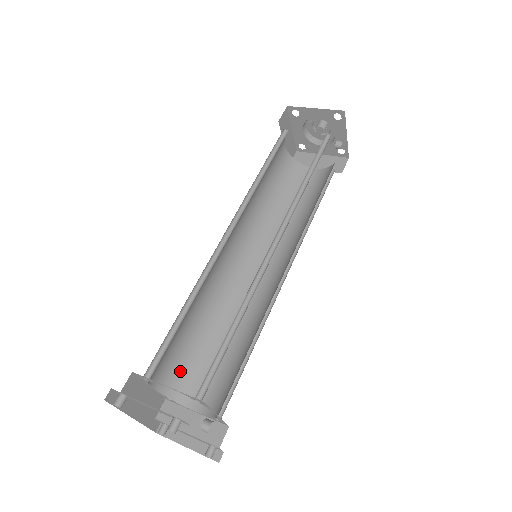
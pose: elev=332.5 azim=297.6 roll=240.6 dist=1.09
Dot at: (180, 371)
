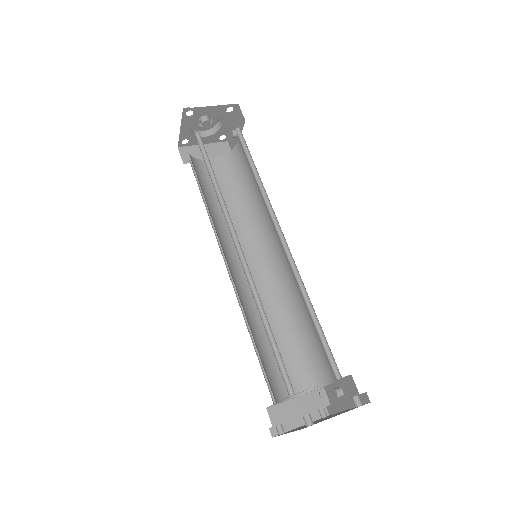
Dot at: (269, 379)
